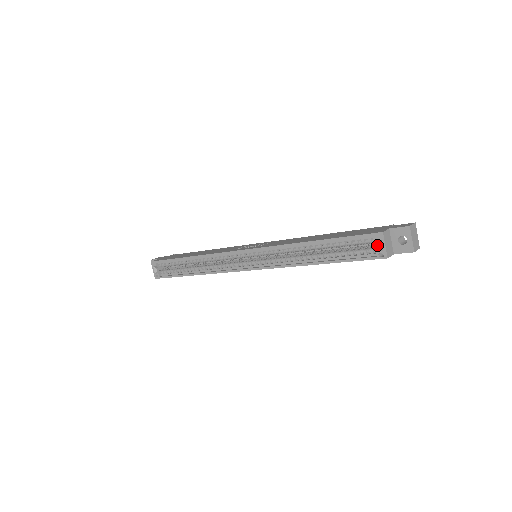
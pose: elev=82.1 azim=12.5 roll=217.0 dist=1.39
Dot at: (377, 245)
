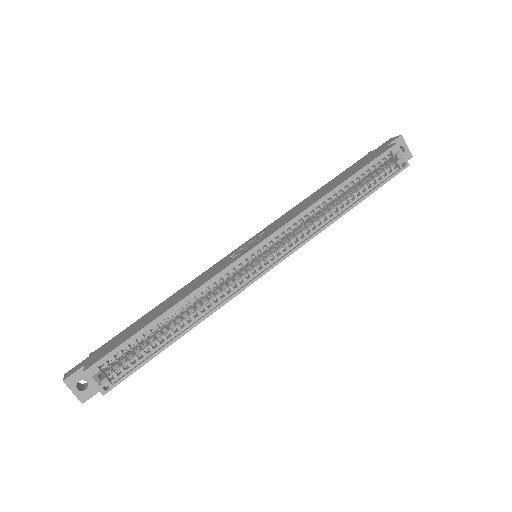
Dot at: (389, 162)
